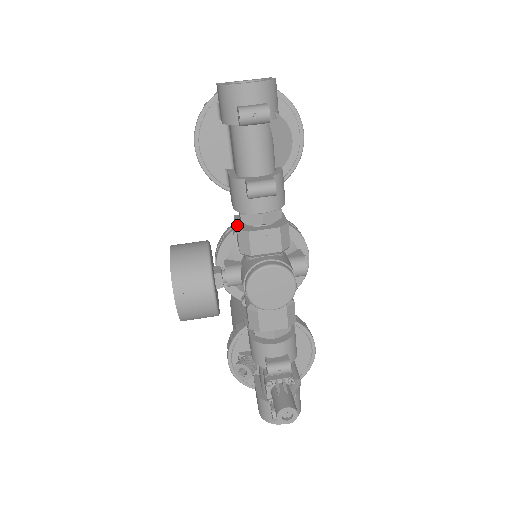
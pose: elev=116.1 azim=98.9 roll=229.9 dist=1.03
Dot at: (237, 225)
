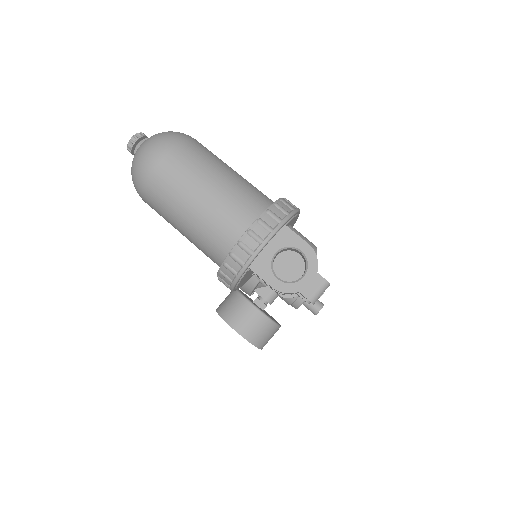
Dot at: occluded
